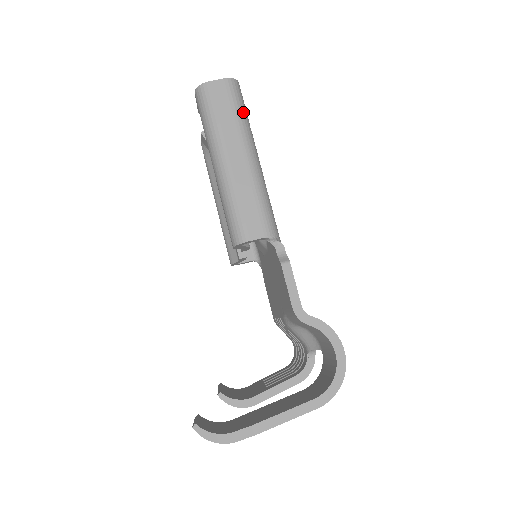
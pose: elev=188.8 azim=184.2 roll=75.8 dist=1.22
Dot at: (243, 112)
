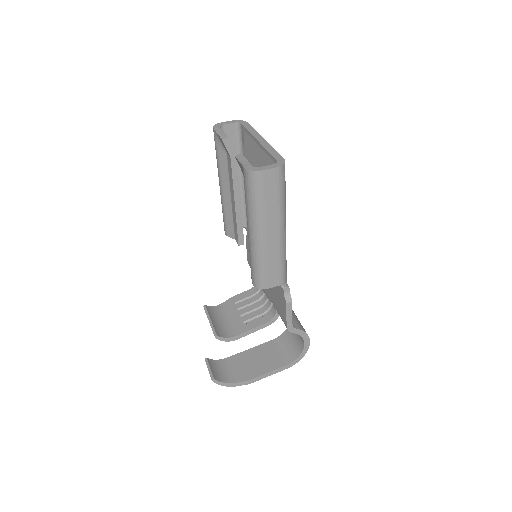
Dot at: (284, 194)
